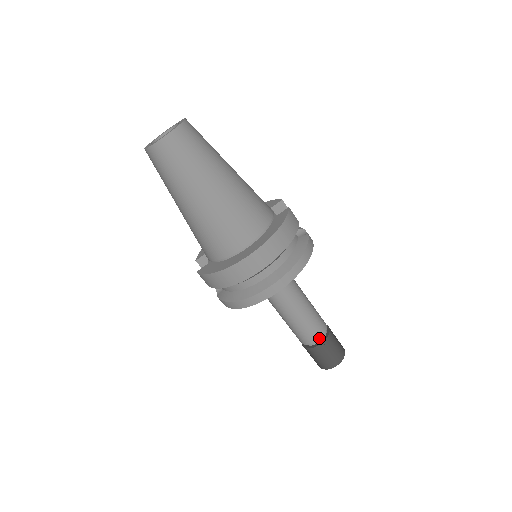
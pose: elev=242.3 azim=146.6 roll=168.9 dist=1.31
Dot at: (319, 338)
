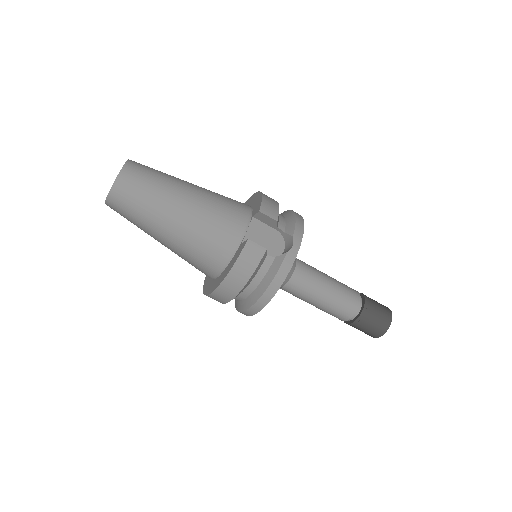
Dot at: (346, 320)
